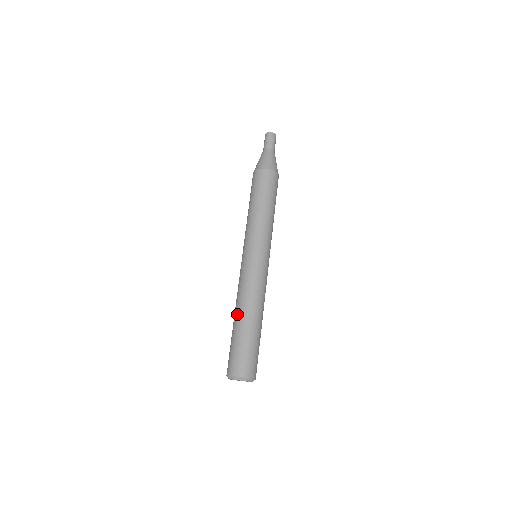
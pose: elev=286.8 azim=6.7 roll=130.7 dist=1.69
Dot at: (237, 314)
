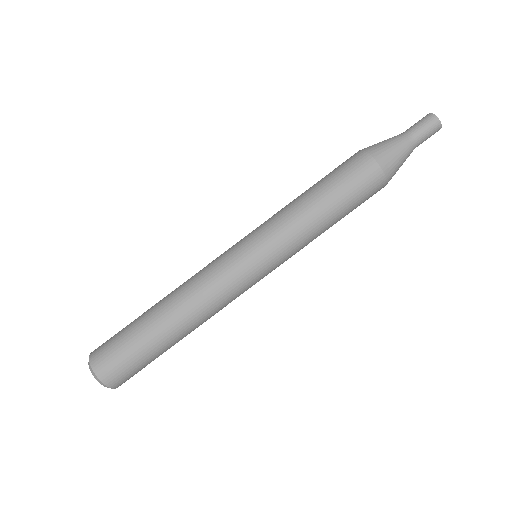
Dot at: (173, 320)
